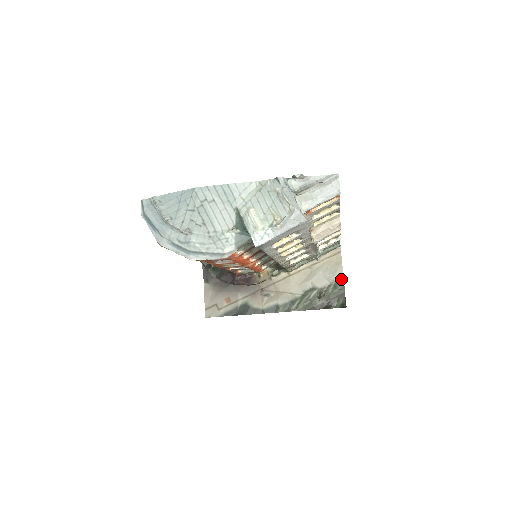
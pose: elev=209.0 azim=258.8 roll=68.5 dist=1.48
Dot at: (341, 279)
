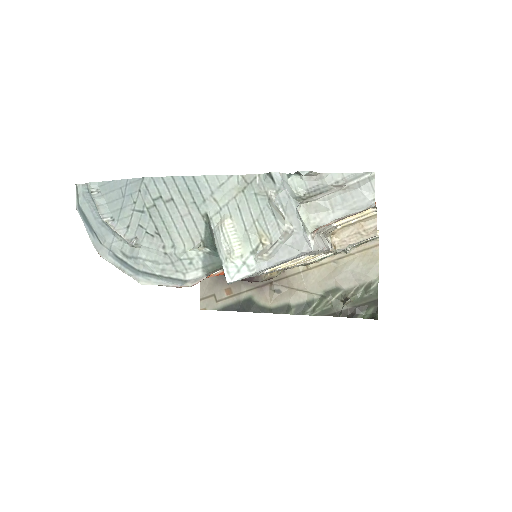
Dot at: (375, 281)
